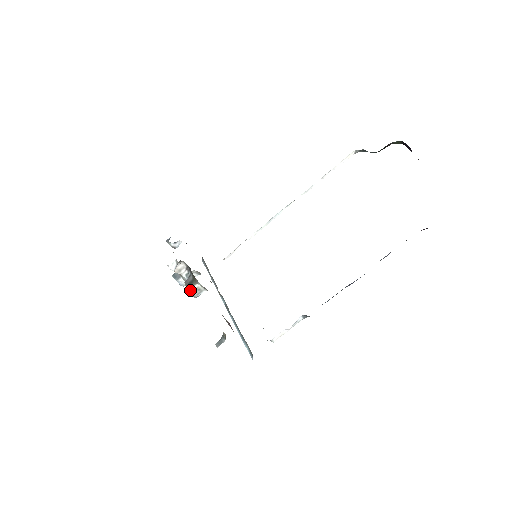
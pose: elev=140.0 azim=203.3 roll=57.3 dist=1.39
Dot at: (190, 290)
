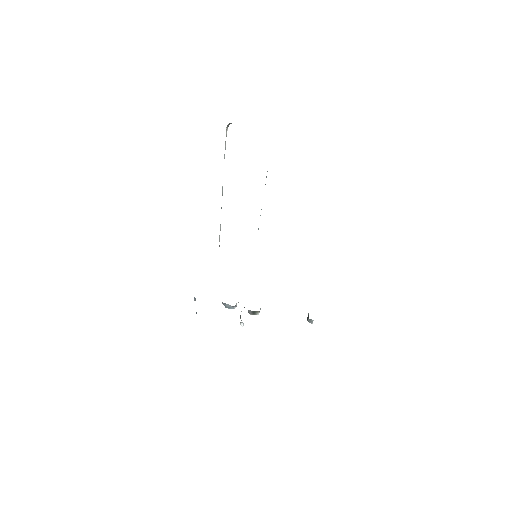
Dot at: occluded
